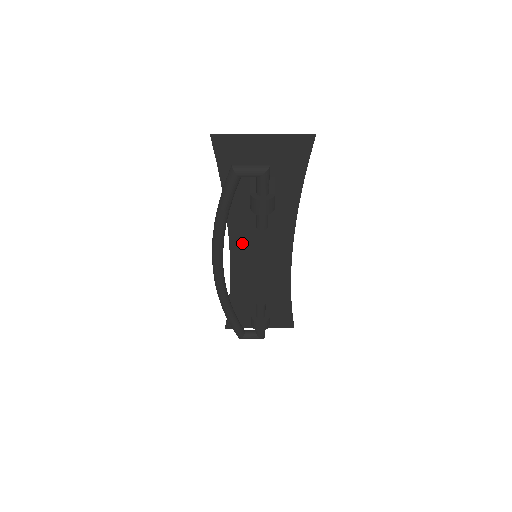
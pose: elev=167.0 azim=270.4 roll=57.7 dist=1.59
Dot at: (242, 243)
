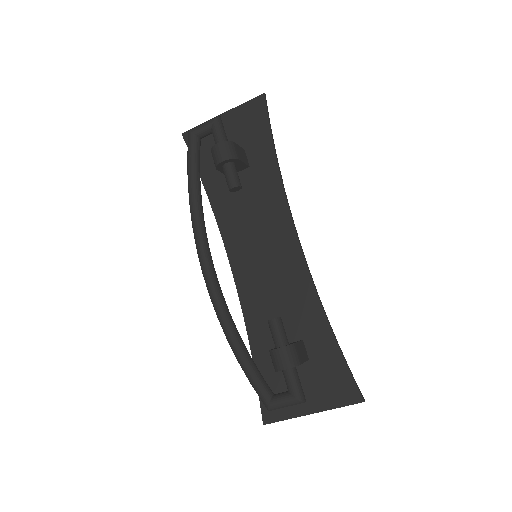
Dot at: (240, 248)
